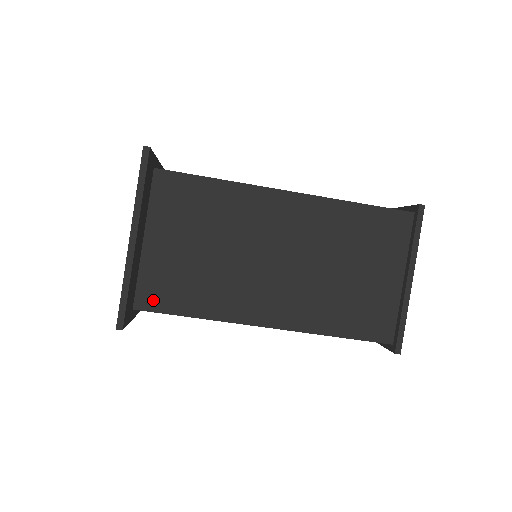
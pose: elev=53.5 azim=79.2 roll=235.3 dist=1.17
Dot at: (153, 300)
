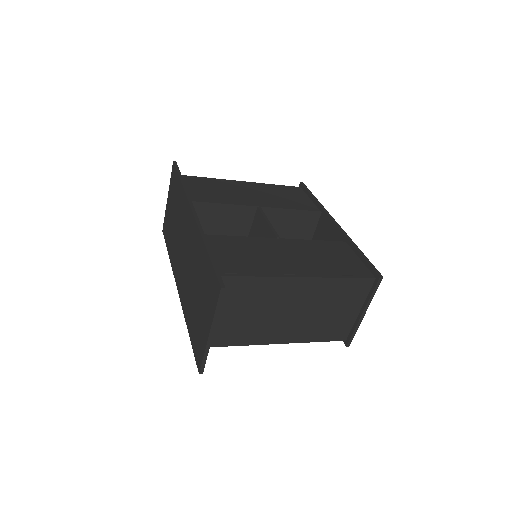
Dot at: (212, 342)
